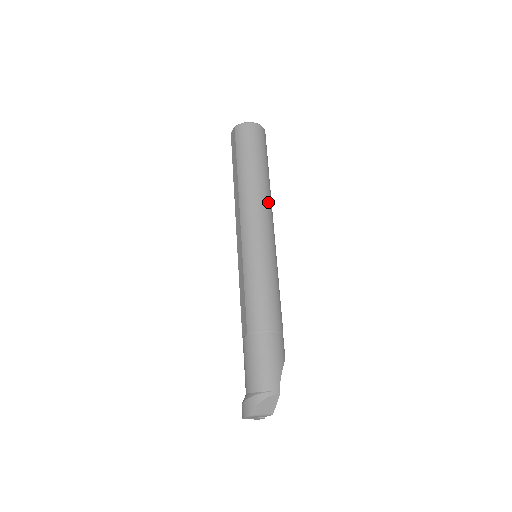
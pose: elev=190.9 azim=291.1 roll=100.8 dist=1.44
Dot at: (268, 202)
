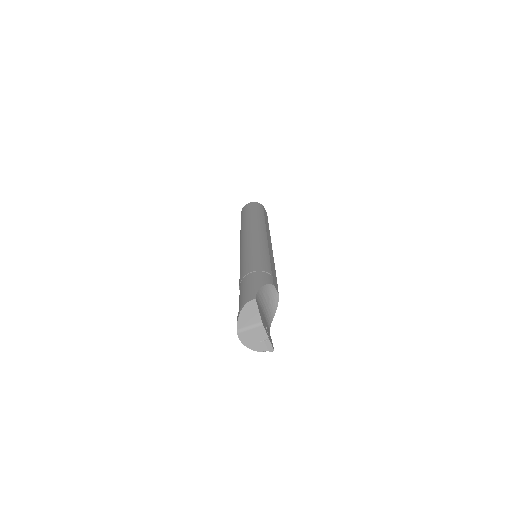
Dot at: (257, 224)
